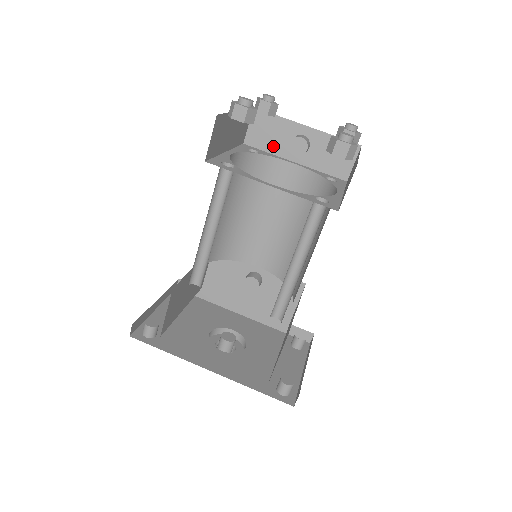
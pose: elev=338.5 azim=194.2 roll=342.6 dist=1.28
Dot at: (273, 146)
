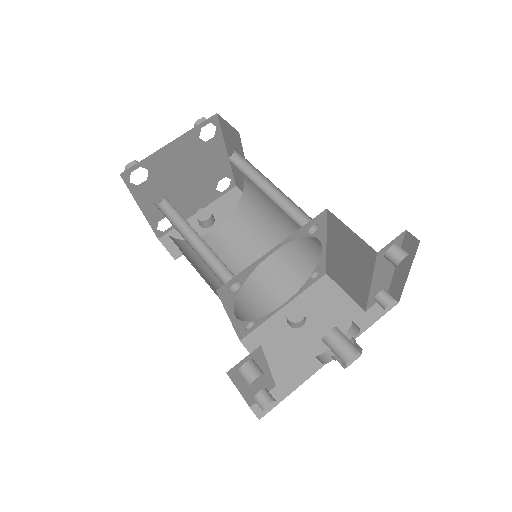
Dot at: occluded
